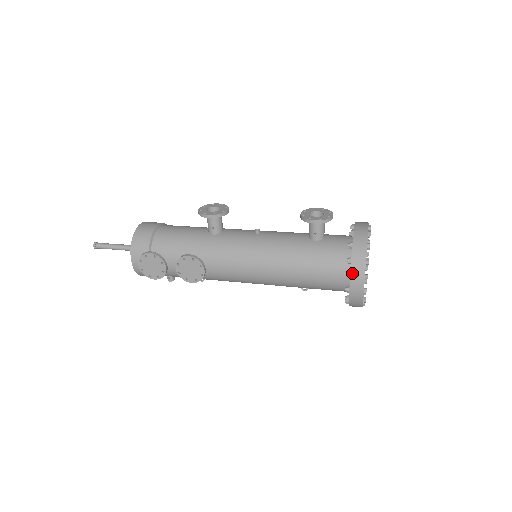
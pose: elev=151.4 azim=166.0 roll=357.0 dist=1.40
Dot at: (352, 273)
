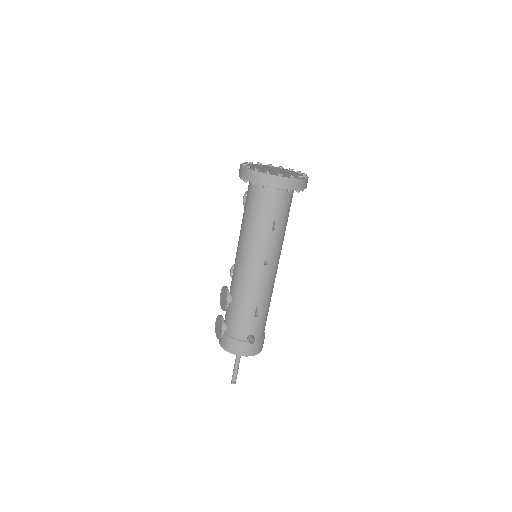
Dot at: occluded
